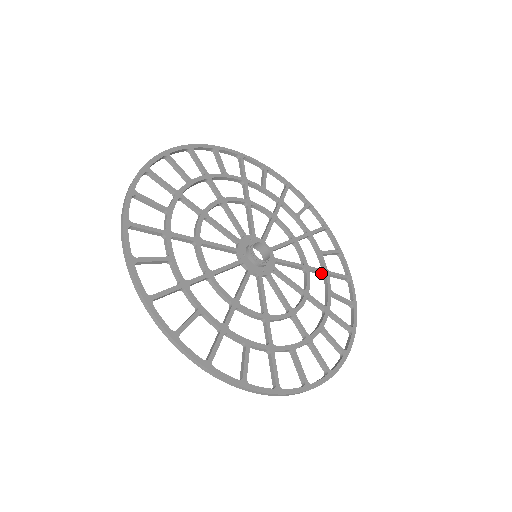
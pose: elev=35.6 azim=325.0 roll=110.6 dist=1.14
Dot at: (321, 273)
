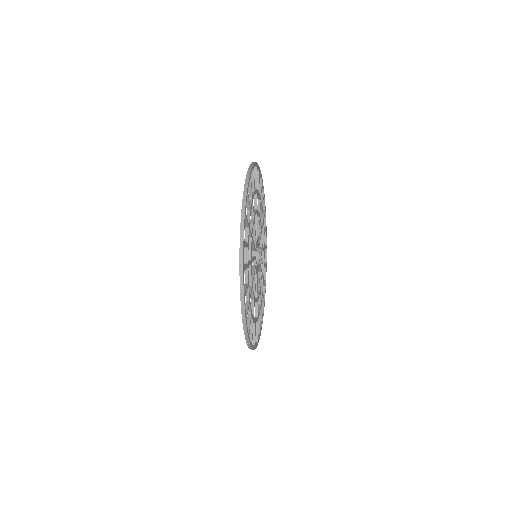
Dot at: (262, 224)
